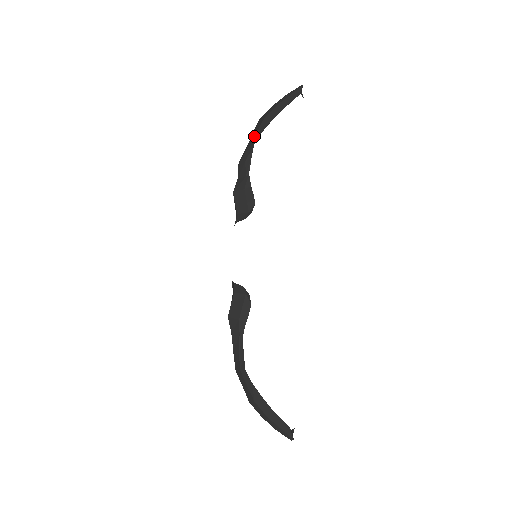
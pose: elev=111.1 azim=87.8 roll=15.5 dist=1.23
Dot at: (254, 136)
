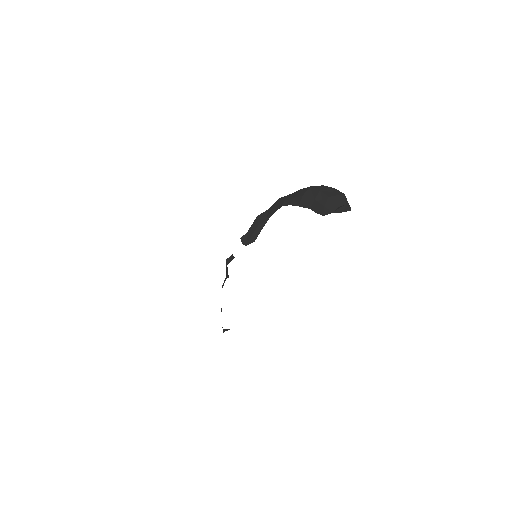
Dot at: (289, 199)
